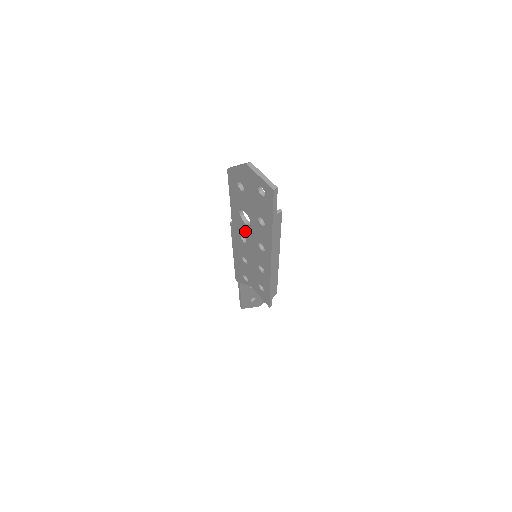
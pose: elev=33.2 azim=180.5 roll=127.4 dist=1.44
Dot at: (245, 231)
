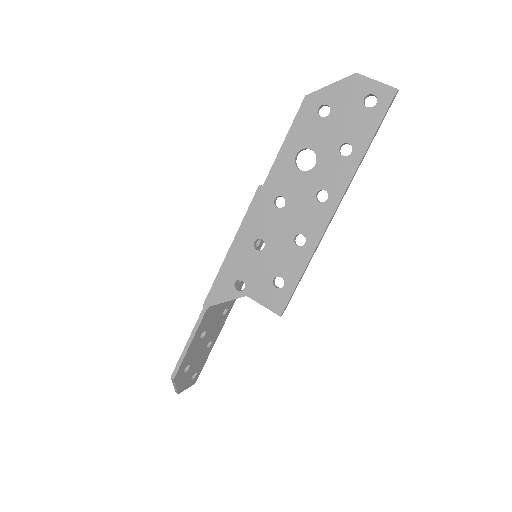
Dot at: (293, 184)
